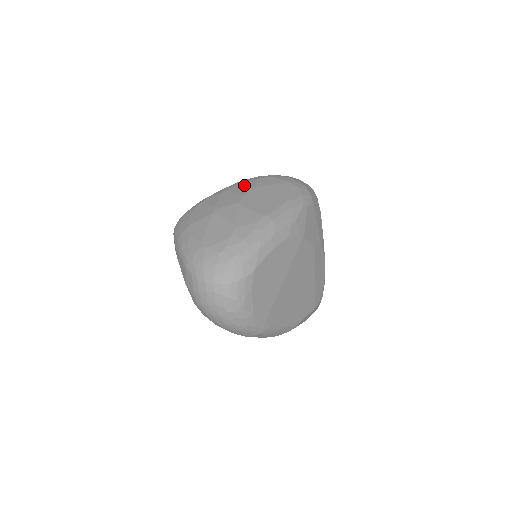
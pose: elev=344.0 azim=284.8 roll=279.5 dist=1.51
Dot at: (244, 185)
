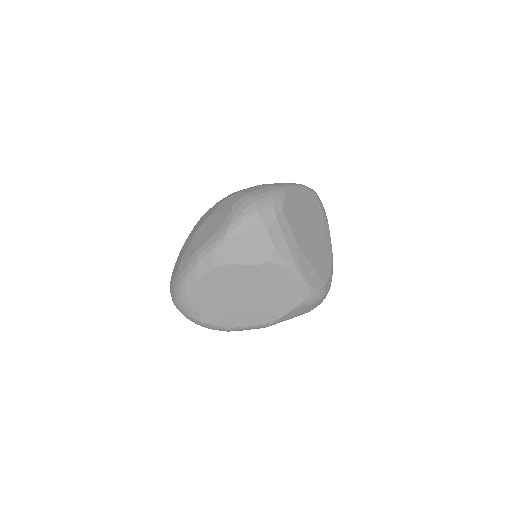
Dot at: (211, 210)
